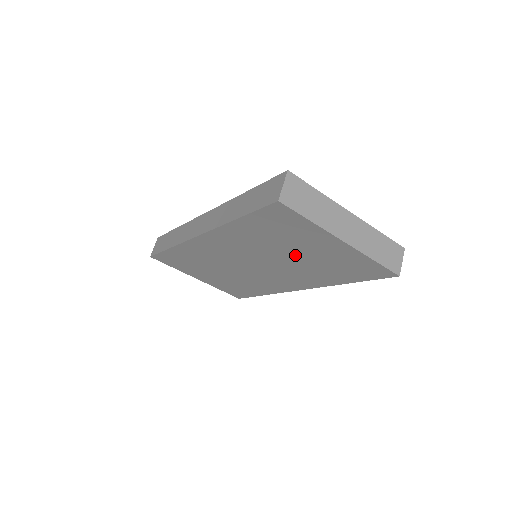
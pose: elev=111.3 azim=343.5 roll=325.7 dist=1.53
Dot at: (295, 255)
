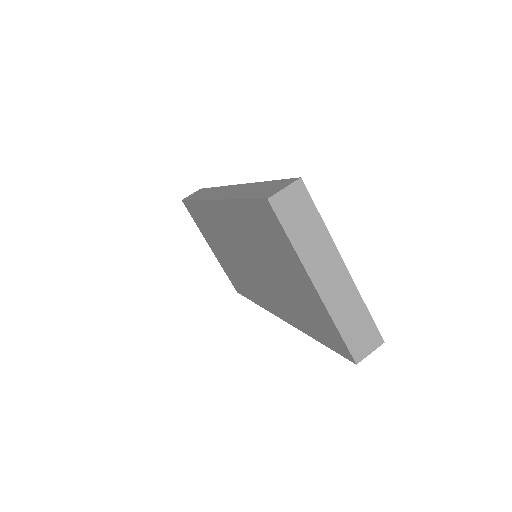
Dot at: (277, 274)
